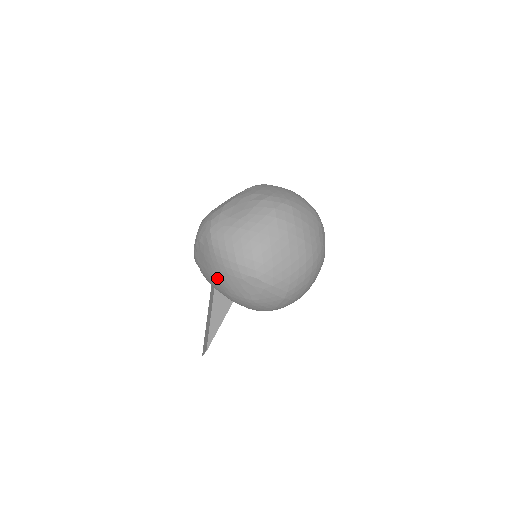
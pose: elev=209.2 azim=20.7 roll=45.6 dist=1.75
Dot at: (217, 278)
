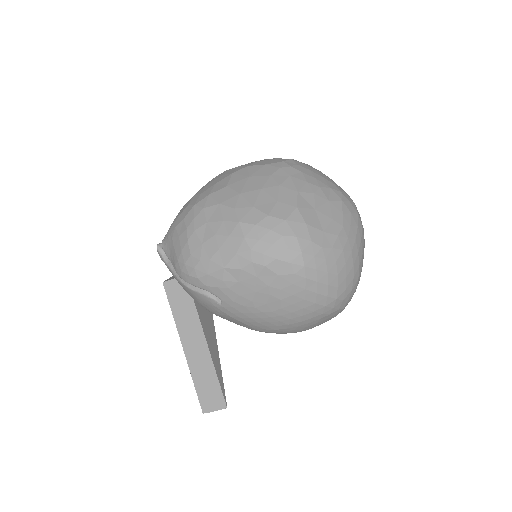
Dot at: (282, 316)
